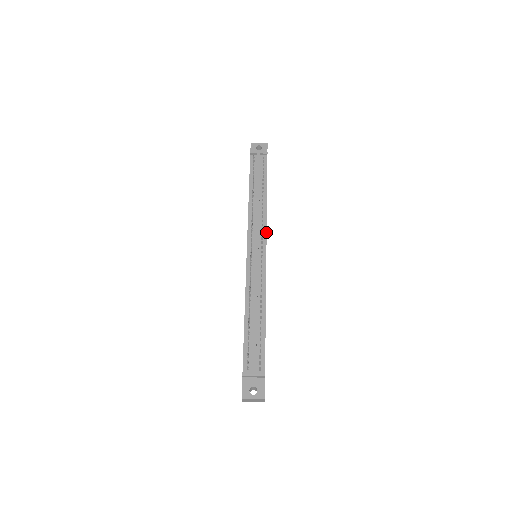
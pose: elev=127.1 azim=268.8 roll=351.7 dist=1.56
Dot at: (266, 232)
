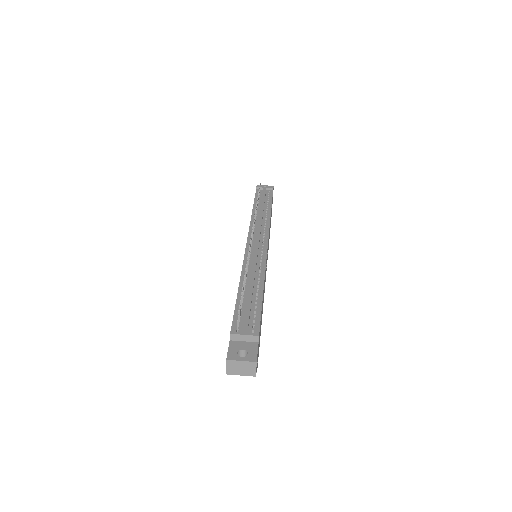
Dot at: (268, 233)
